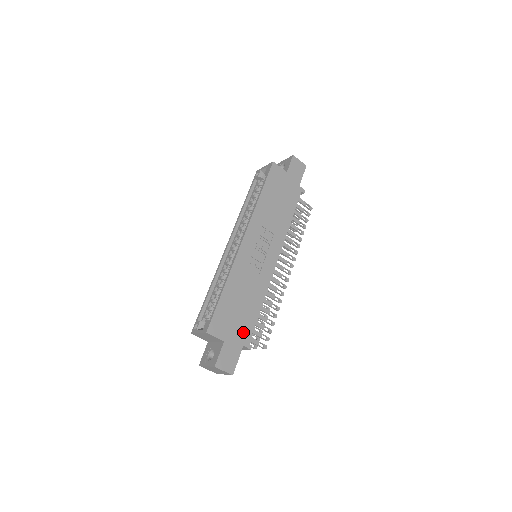
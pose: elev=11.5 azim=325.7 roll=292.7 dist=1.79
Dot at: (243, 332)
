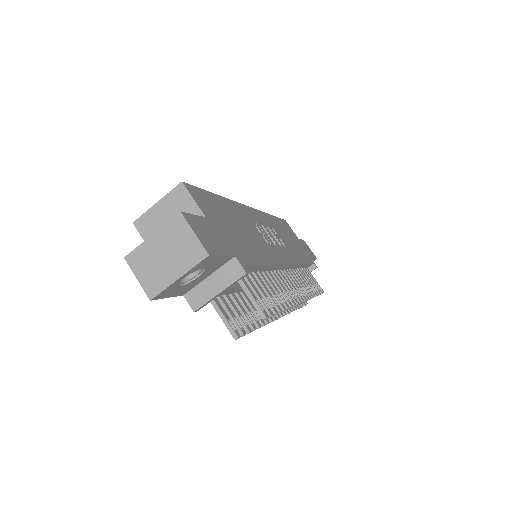
Dot at: (237, 247)
